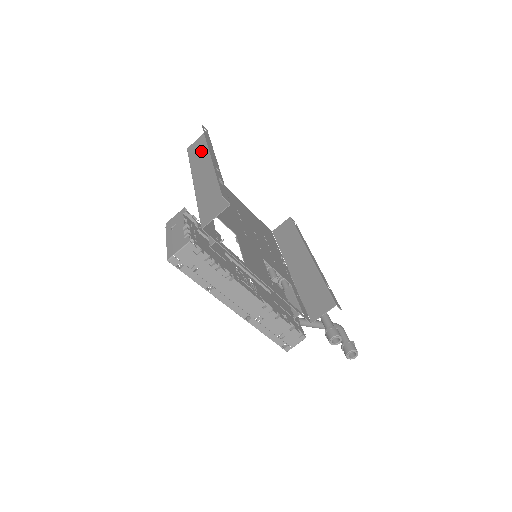
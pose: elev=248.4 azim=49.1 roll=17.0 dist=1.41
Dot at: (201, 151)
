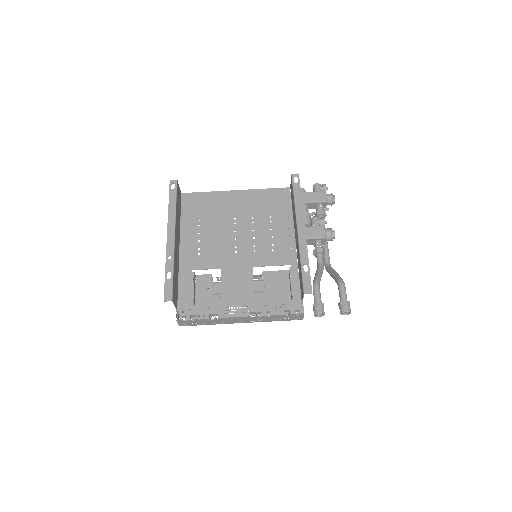
Dot at: (177, 210)
